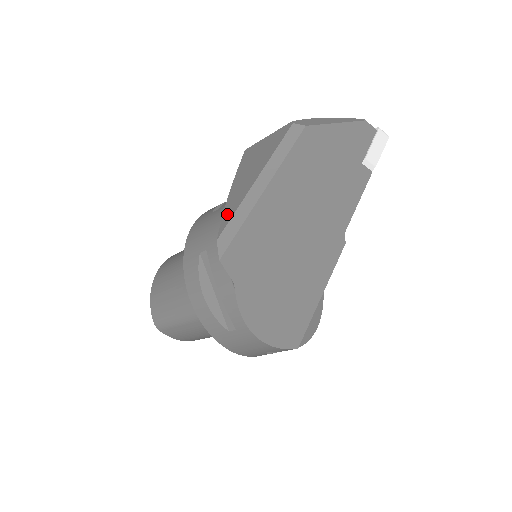
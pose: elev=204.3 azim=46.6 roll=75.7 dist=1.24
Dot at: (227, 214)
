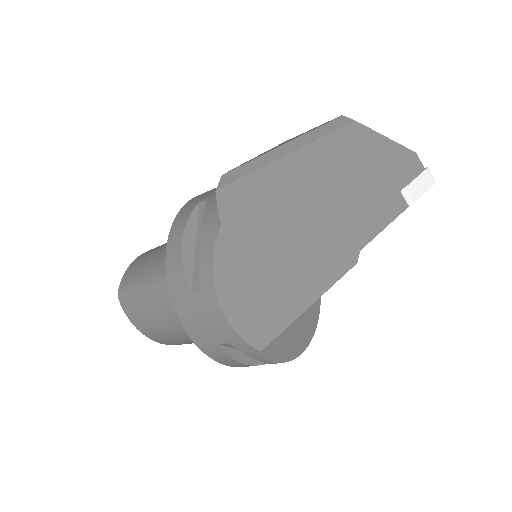
Dot at: (244, 163)
